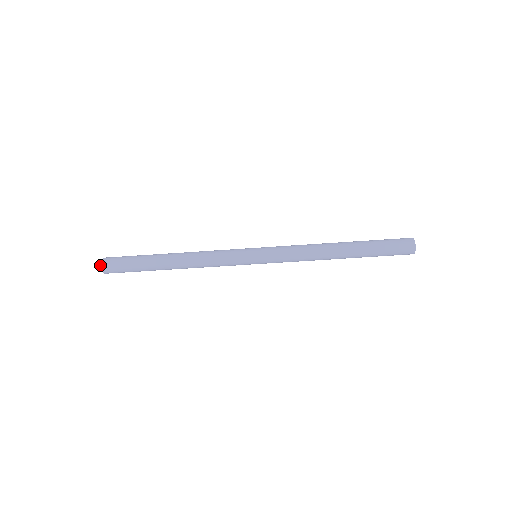
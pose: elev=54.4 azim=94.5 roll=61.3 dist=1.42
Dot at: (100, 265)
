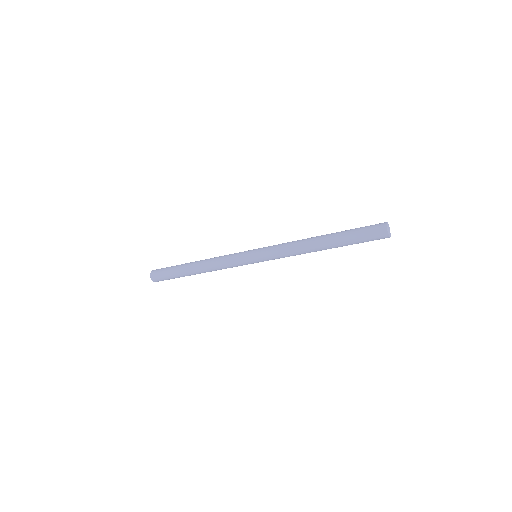
Dot at: (151, 279)
